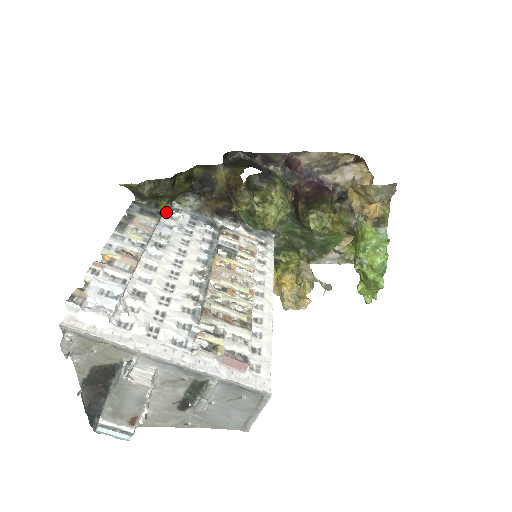
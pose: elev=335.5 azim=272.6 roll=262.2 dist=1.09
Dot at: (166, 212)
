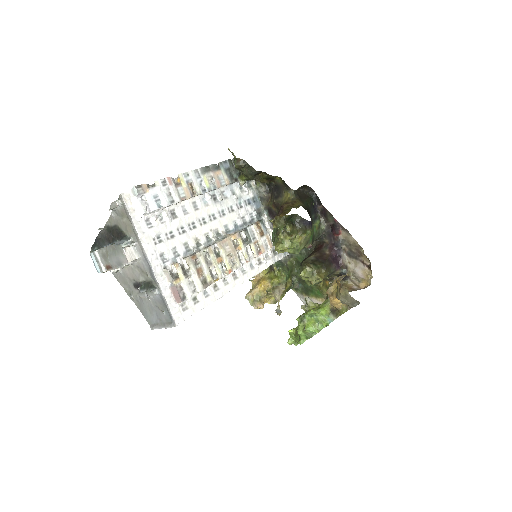
Dot at: (240, 183)
